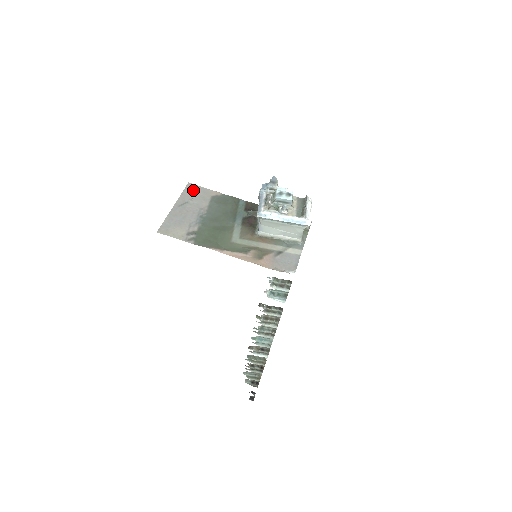
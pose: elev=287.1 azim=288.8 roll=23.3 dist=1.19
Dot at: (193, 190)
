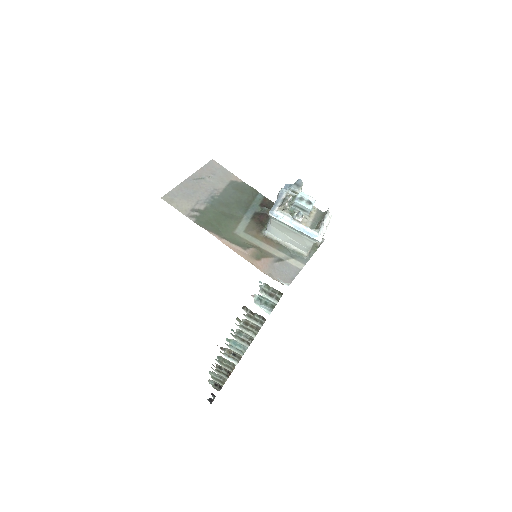
Dot at: (214, 168)
